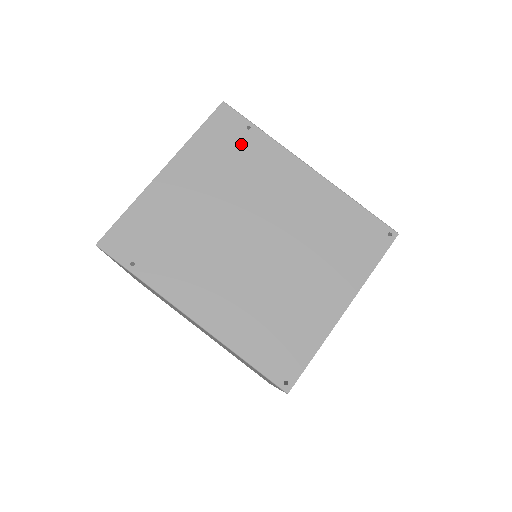
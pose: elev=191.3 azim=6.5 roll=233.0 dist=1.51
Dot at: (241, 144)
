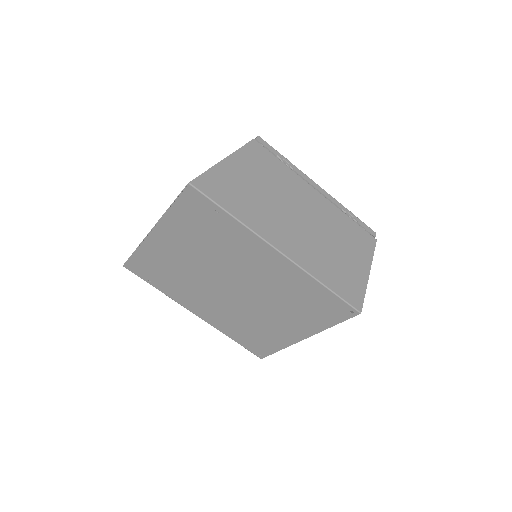
Dot at: (212, 224)
